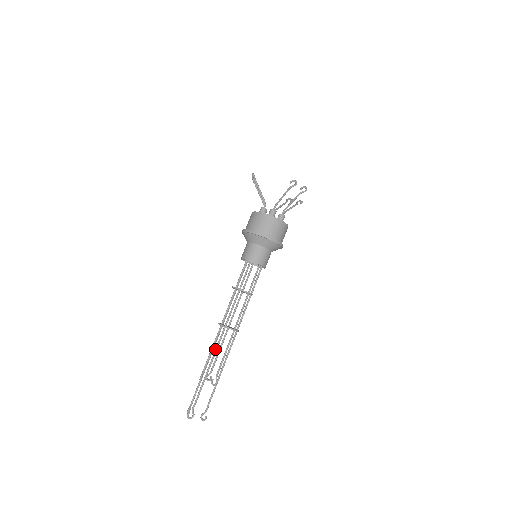
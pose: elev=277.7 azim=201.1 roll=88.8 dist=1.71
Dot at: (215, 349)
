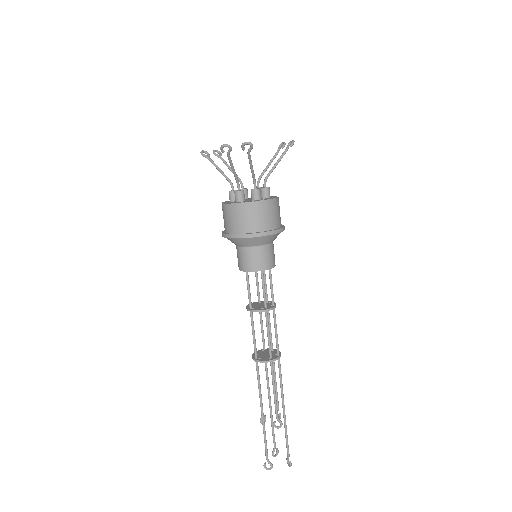
Dot at: occluded
